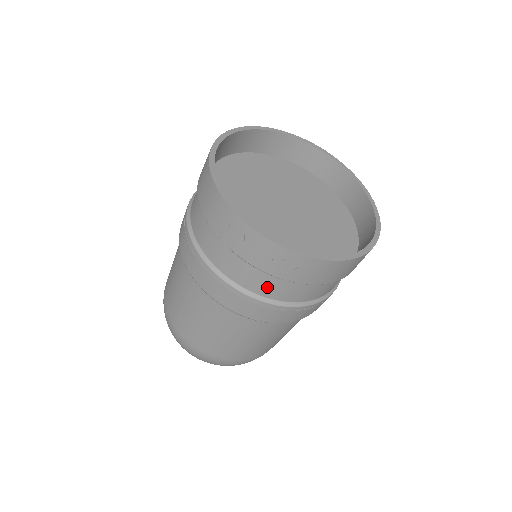
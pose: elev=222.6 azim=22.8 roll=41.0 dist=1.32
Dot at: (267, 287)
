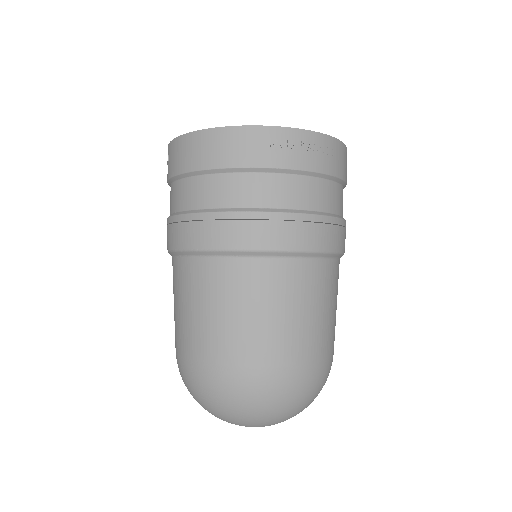
Dot at: (319, 196)
